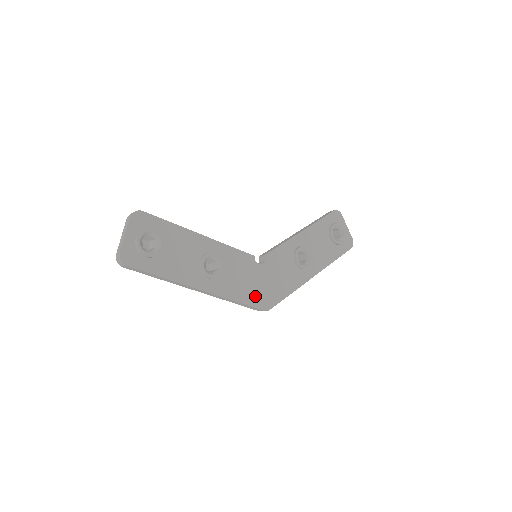
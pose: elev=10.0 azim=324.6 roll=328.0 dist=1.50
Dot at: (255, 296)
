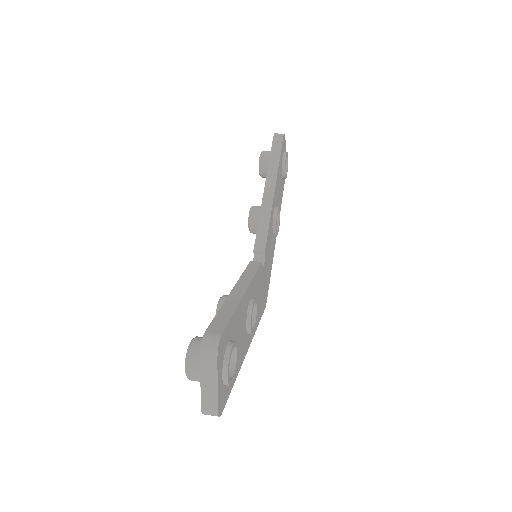
Dot at: (263, 303)
